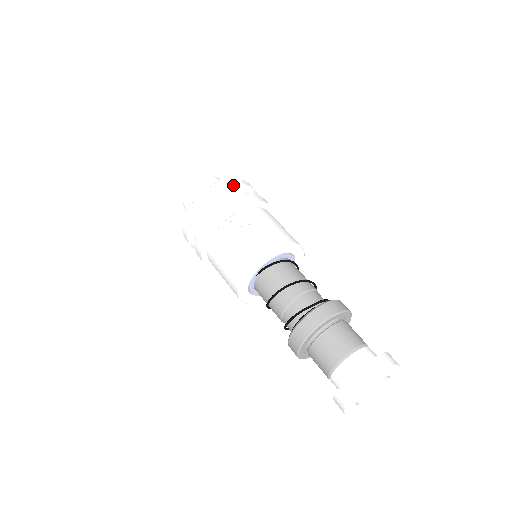
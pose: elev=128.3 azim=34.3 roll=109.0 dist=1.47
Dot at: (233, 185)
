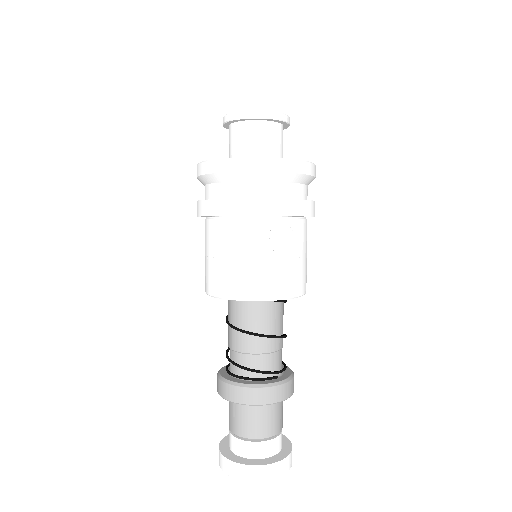
Dot at: (311, 176)
